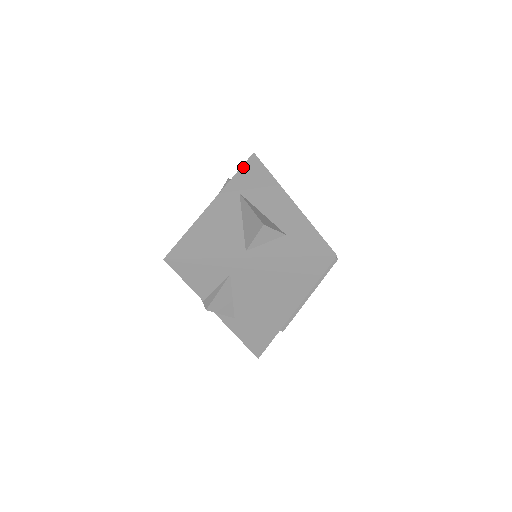
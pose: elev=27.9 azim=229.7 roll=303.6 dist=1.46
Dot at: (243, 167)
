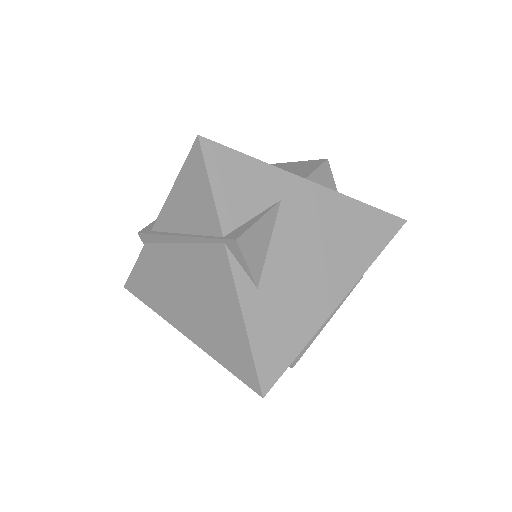
Dot at: occluded
